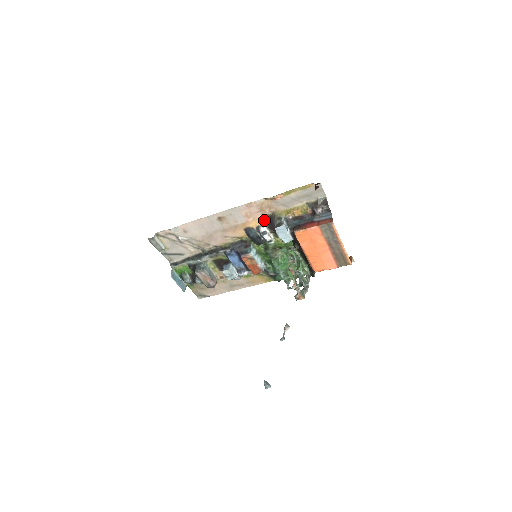
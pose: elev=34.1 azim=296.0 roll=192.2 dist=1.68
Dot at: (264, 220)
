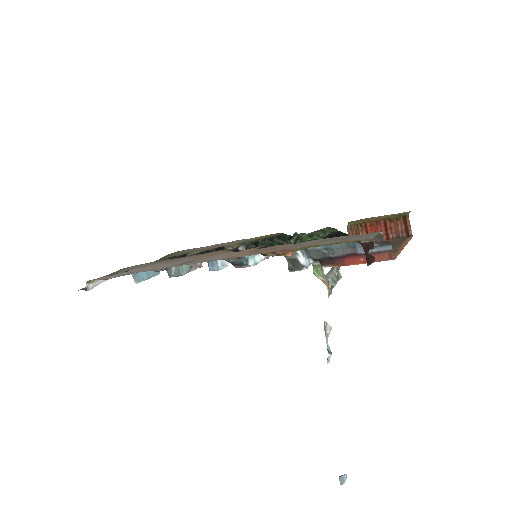
Dot at: (262, 247)
